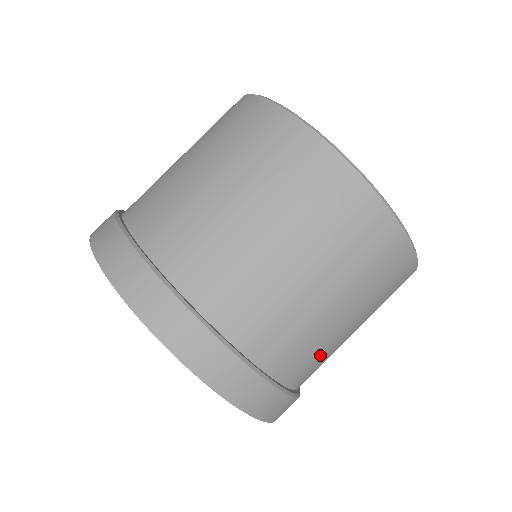
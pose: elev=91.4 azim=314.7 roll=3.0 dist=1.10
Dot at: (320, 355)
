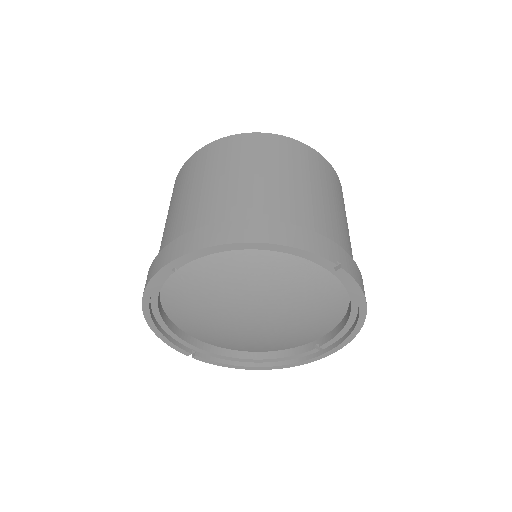
Dot at: (278, 199)
